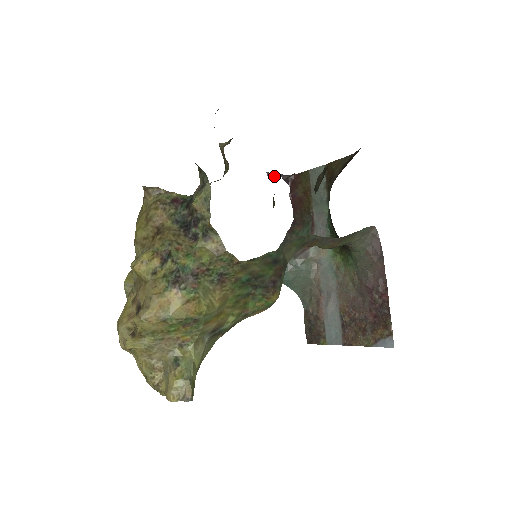
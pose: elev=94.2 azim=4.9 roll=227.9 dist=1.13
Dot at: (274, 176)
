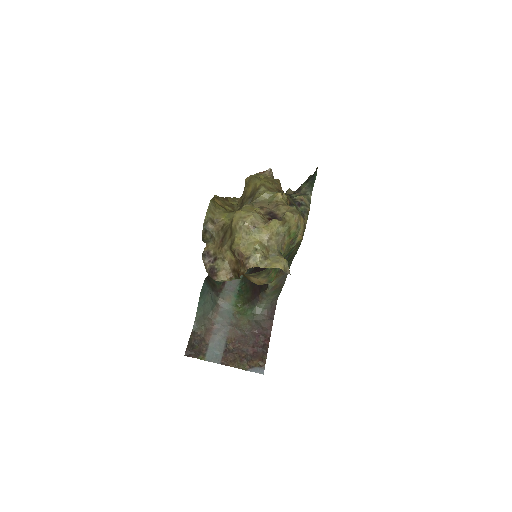
Dot at: occluded
